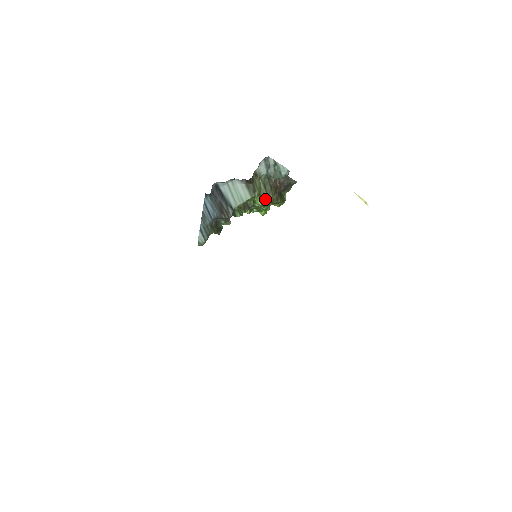
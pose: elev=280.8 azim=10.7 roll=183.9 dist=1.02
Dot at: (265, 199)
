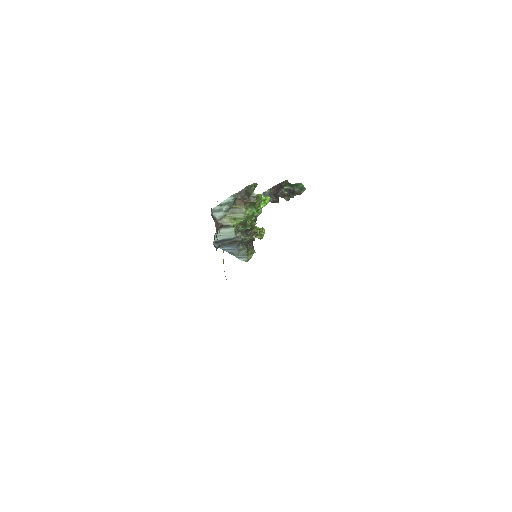
Dot at: (242, 216)
